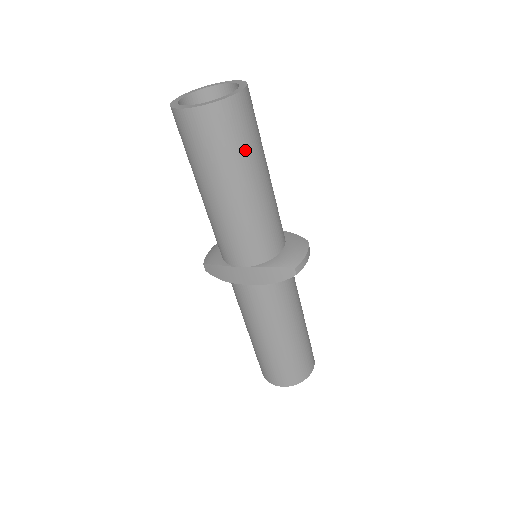
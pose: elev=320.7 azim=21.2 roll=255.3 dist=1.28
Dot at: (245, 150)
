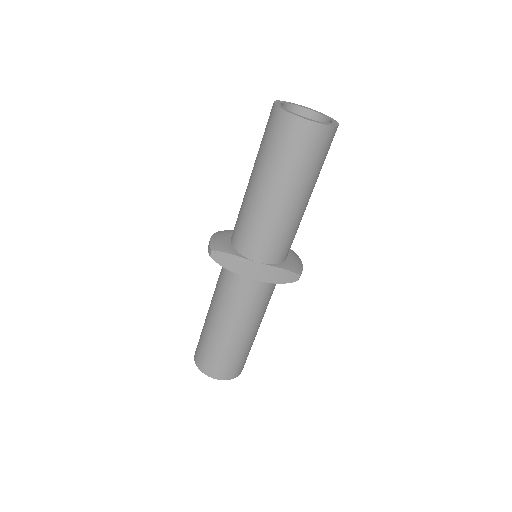
Dot at: (319, 169)
